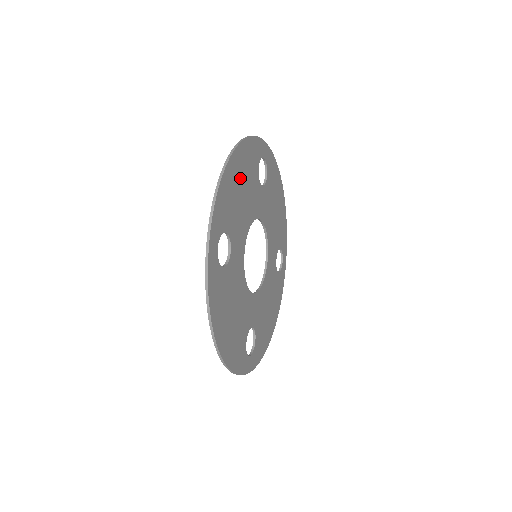
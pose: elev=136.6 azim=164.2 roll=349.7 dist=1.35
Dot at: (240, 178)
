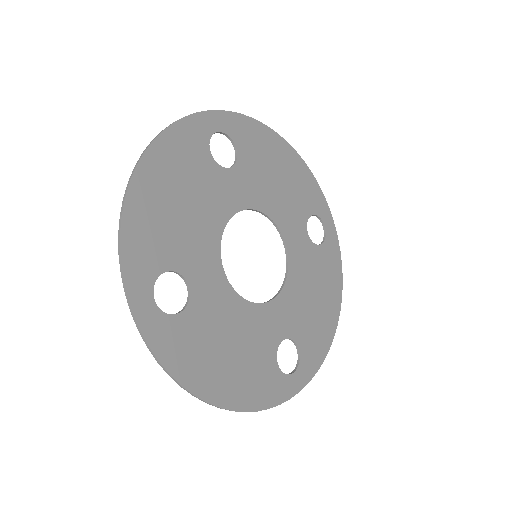
Dot at: (169, 190)
